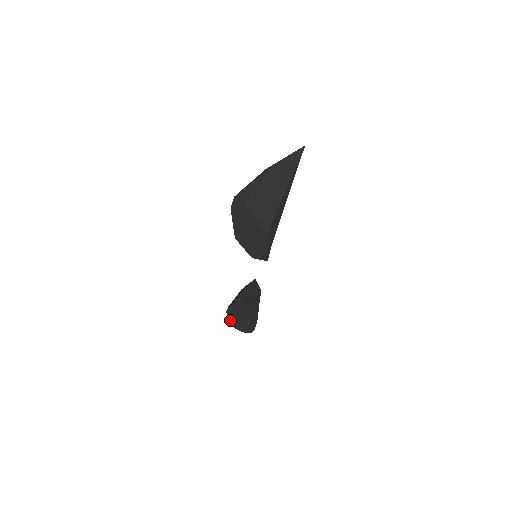
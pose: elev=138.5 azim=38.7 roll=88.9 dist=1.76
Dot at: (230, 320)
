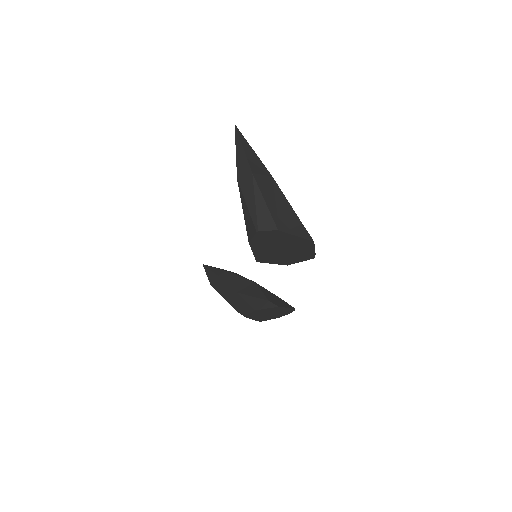
Dot at: occluded
